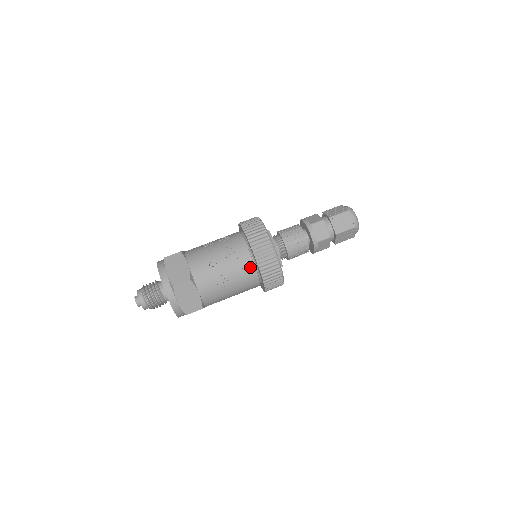
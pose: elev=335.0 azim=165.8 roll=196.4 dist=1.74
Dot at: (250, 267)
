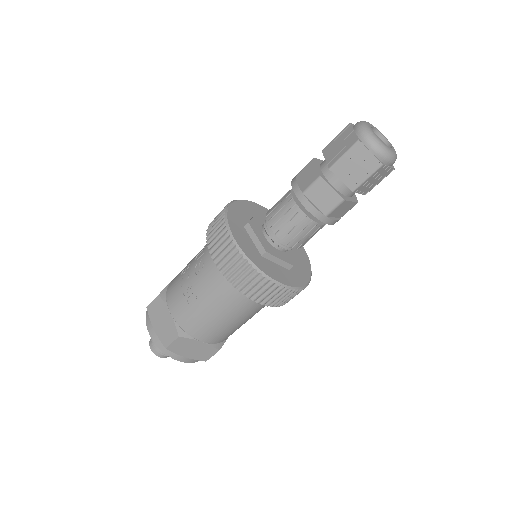
Dot at: (212, 260)
